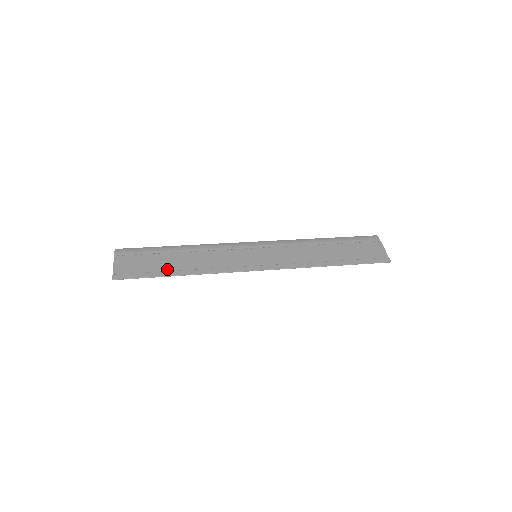
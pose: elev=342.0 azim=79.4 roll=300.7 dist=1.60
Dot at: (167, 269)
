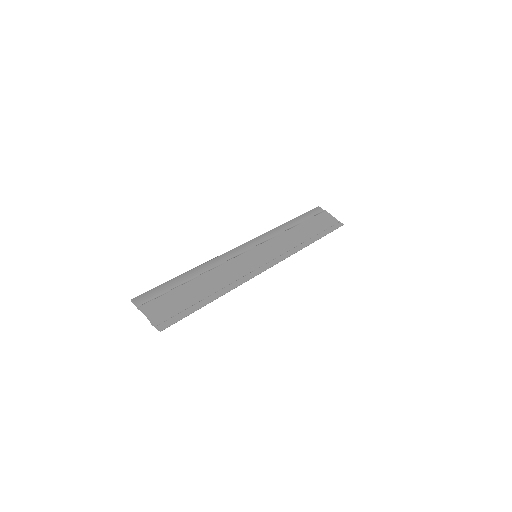
Dot at: (199, 298)
